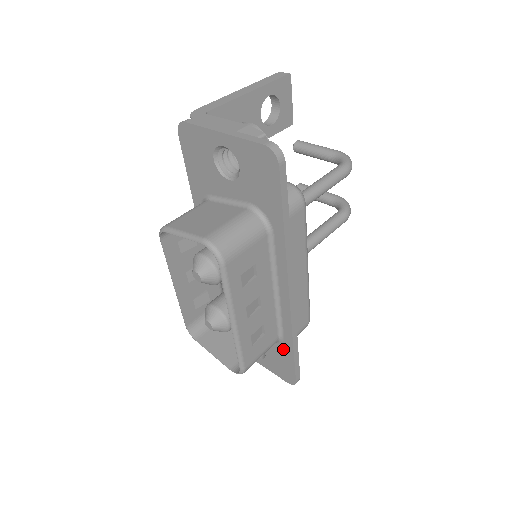
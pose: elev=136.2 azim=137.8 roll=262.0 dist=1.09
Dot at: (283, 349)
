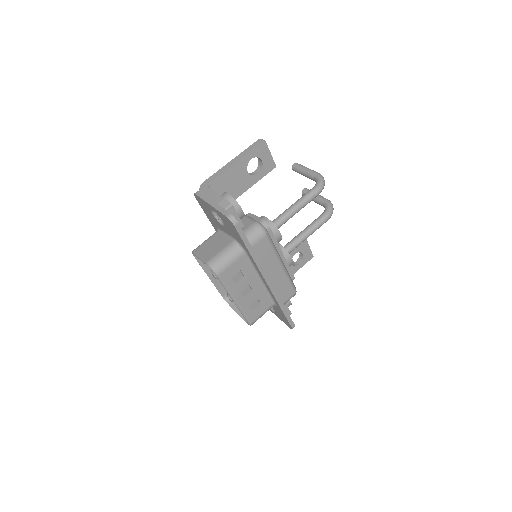
Dot at: (279, 310)
